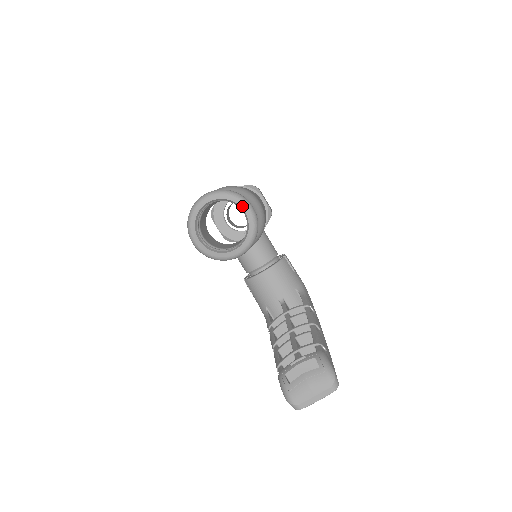
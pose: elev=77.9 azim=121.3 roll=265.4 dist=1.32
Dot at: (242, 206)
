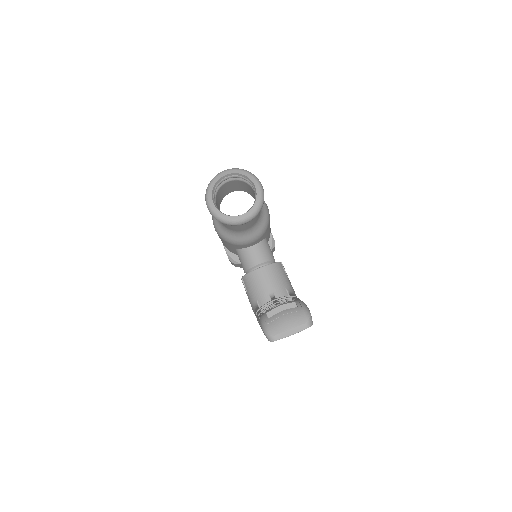
Dot at: (254, 181)
